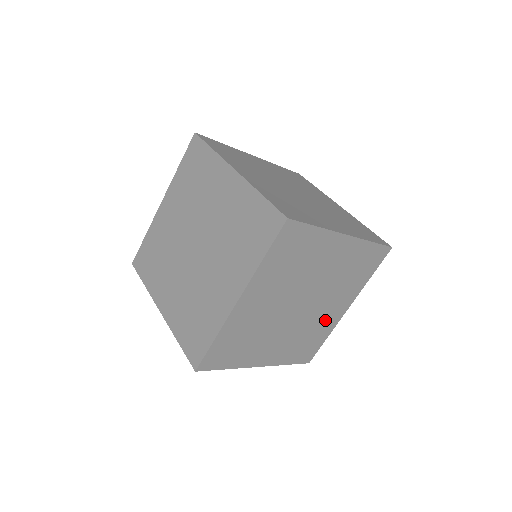
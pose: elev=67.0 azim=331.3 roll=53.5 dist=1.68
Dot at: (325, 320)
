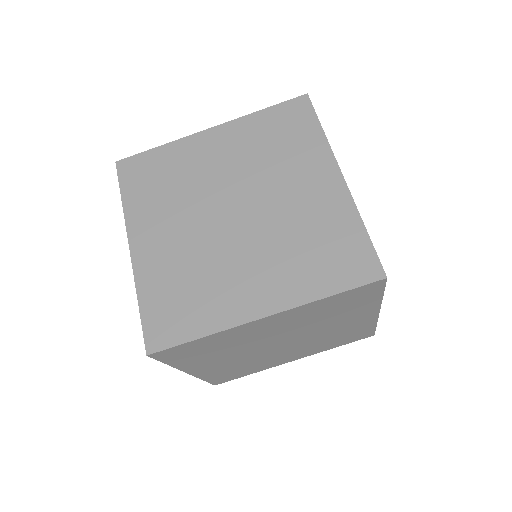
Dot at: (272, 361)
